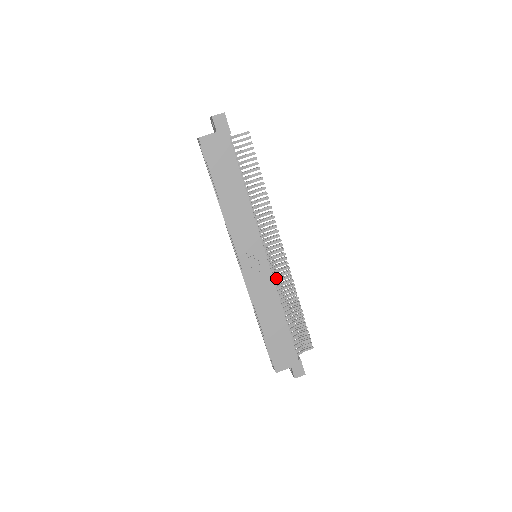
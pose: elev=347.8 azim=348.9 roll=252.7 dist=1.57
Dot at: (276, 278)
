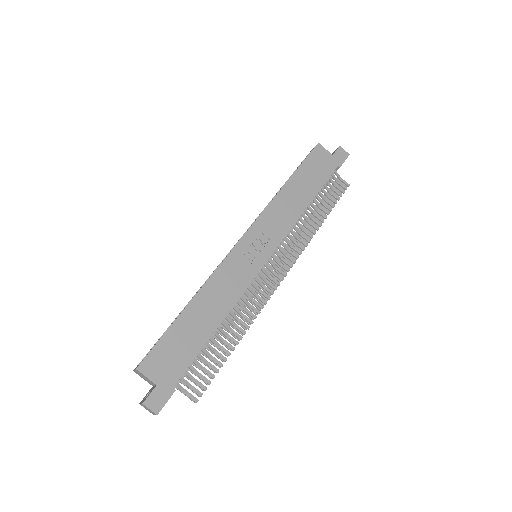
Dot at: (250, 290)
